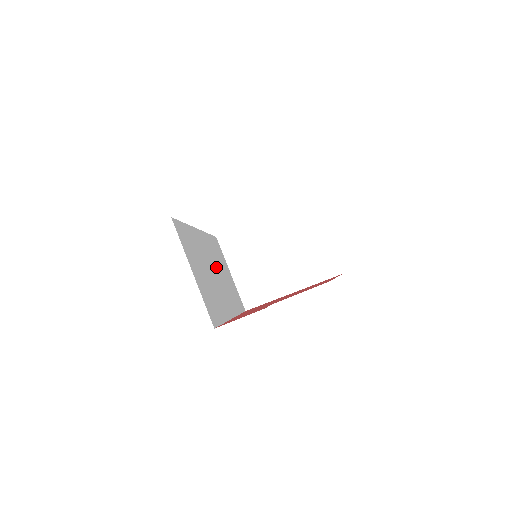
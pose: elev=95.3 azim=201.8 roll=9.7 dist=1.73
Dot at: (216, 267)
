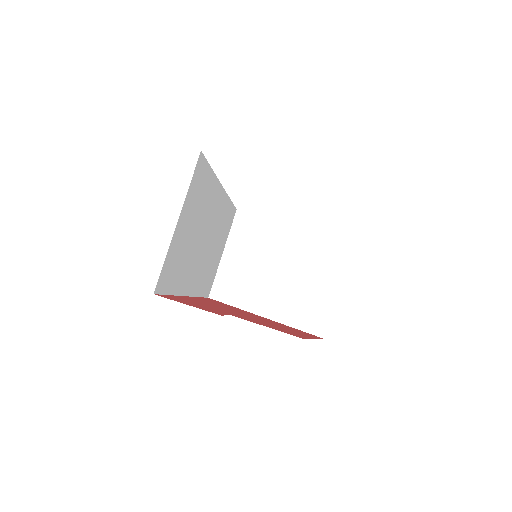
Dot at: (212, 236)
